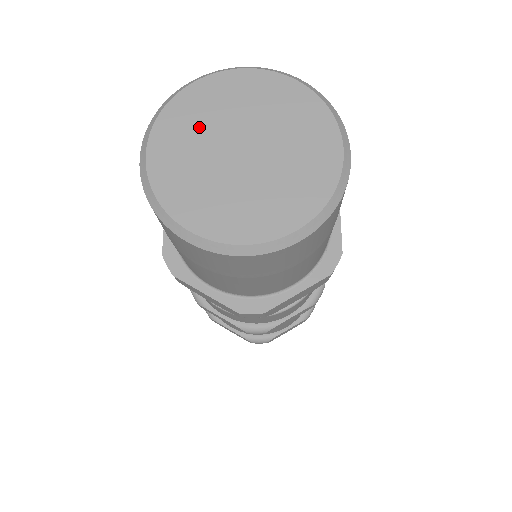
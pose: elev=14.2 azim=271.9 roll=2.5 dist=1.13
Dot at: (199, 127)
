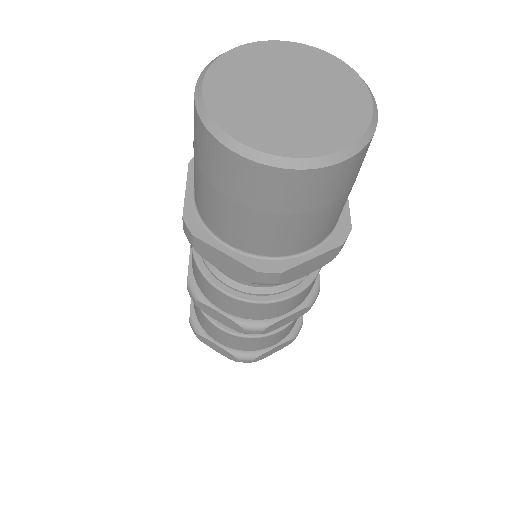
Dot at: (249, 74)
